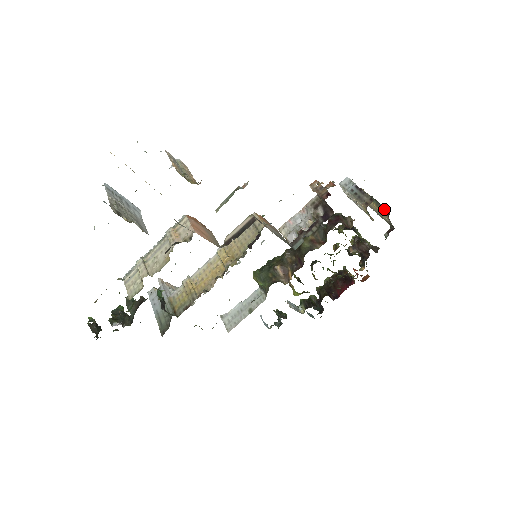
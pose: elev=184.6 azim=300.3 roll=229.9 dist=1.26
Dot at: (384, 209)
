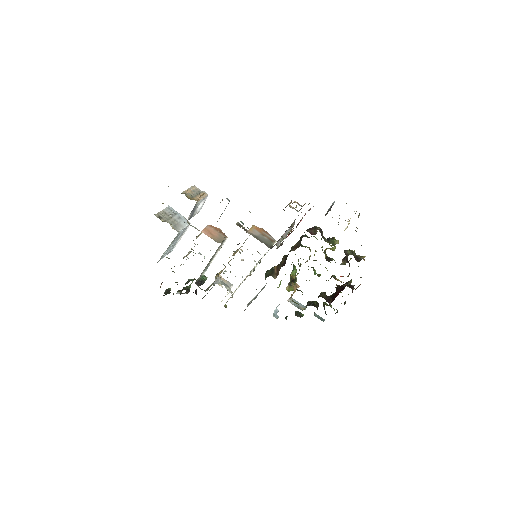
Dot at: occluded
